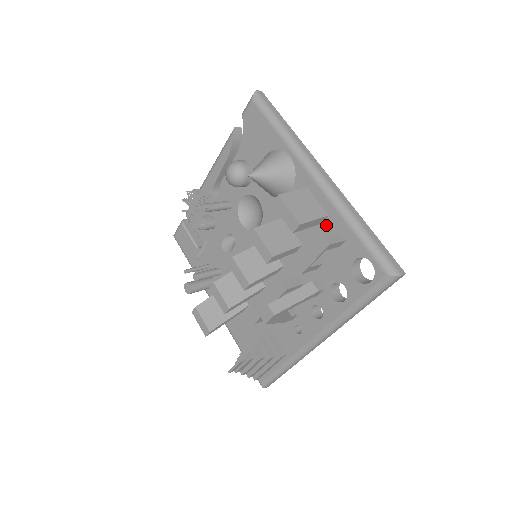
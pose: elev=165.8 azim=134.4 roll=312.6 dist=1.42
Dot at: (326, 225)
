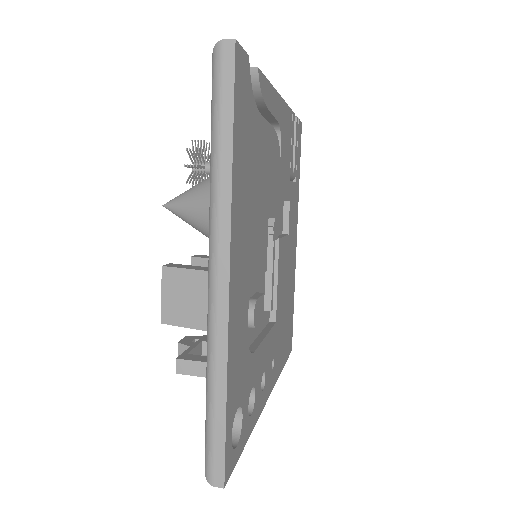
Dot at: occluded
